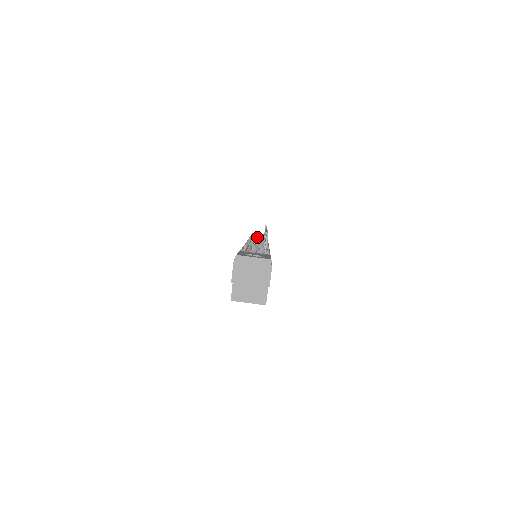
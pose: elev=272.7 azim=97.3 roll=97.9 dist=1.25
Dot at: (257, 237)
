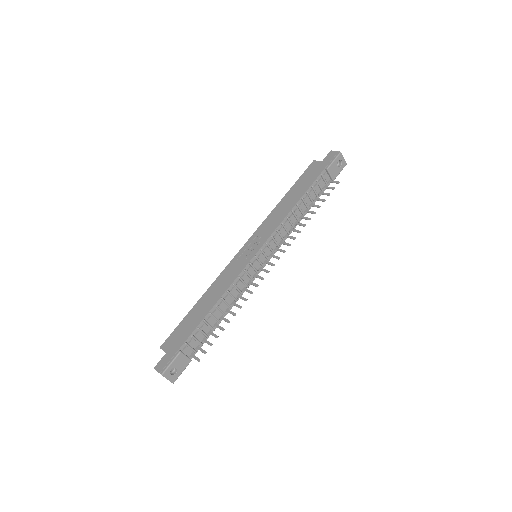
Dot at: (310, 198)
